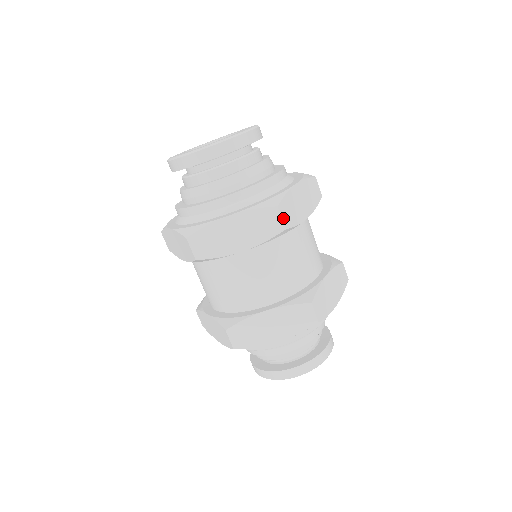
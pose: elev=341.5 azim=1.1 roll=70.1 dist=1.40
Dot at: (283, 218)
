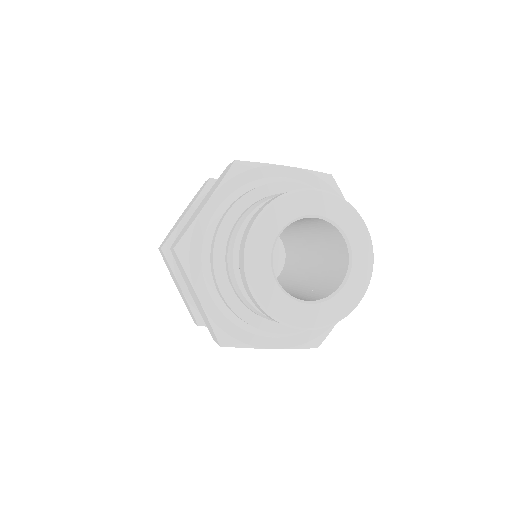
Dot at: occluded
